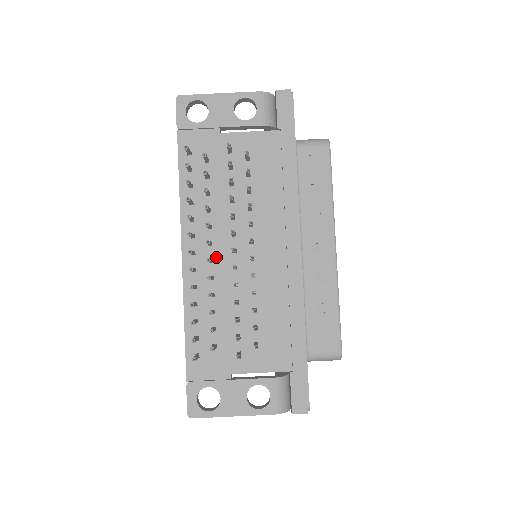
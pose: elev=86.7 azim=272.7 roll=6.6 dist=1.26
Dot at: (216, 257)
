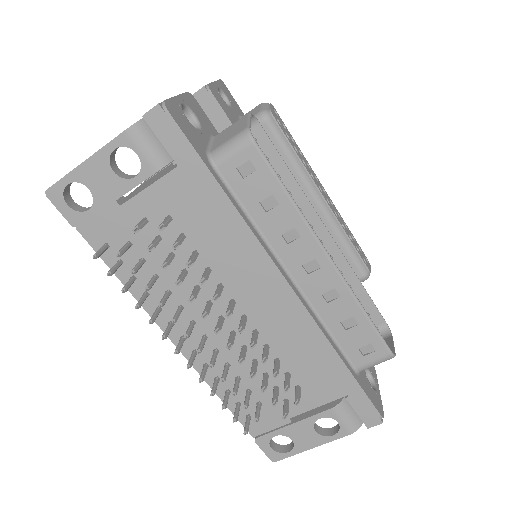
Dot at: (207, 332)
